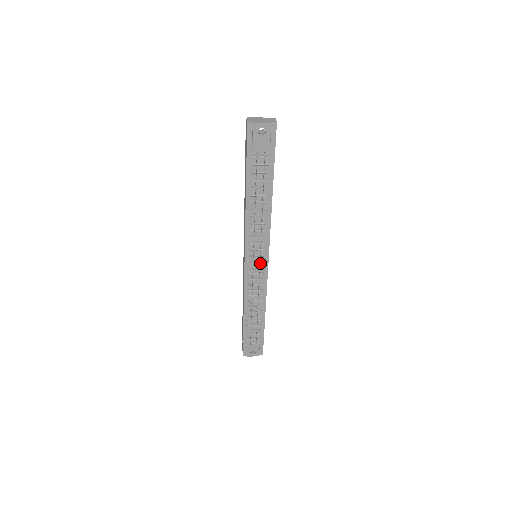
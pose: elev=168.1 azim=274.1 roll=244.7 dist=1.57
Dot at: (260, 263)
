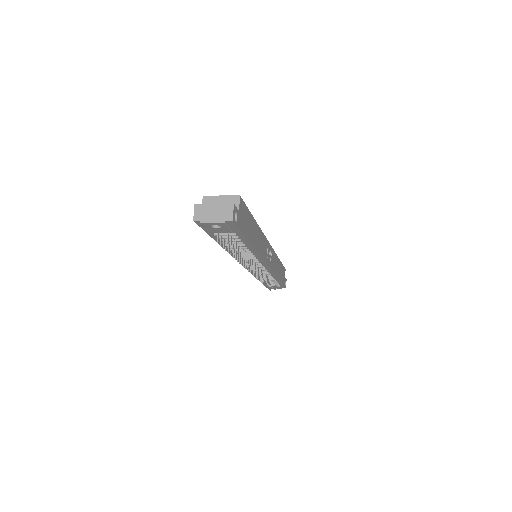
Dot at: (260, 266)
